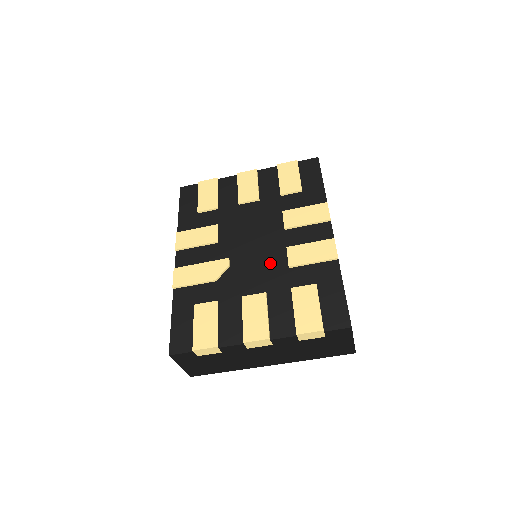
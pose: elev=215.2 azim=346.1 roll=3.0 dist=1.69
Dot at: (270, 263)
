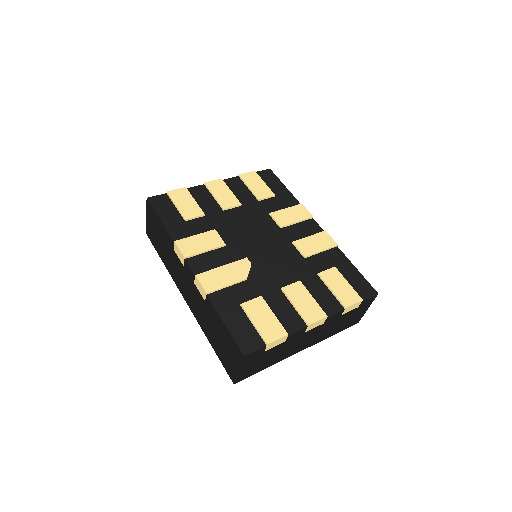
Dot at: (286, 257)
